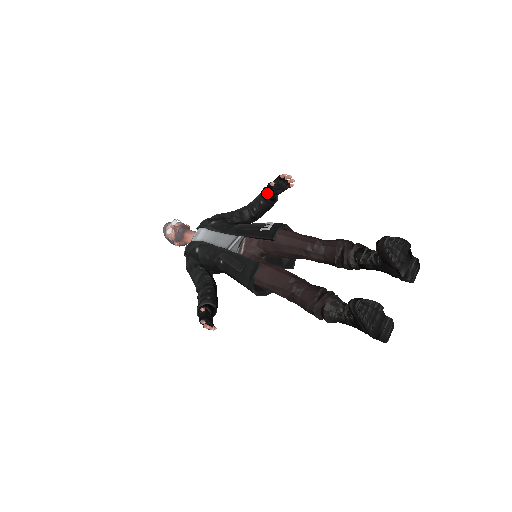
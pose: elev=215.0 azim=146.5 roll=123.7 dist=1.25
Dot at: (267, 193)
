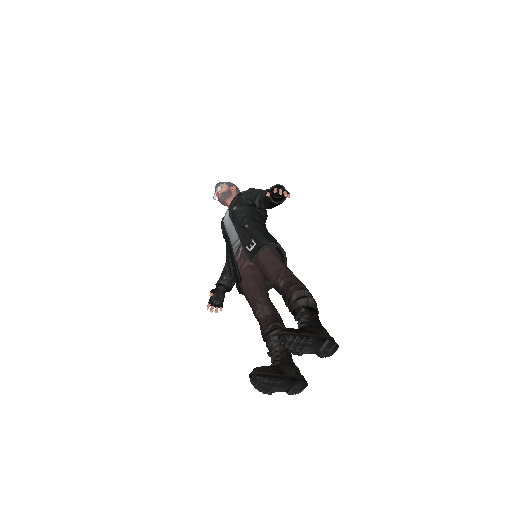
Dot at: occluded
